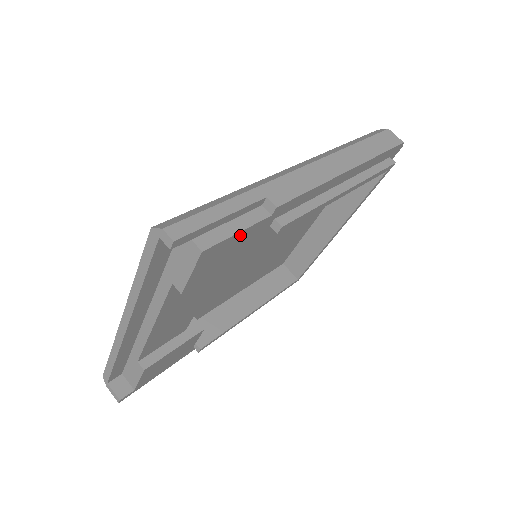
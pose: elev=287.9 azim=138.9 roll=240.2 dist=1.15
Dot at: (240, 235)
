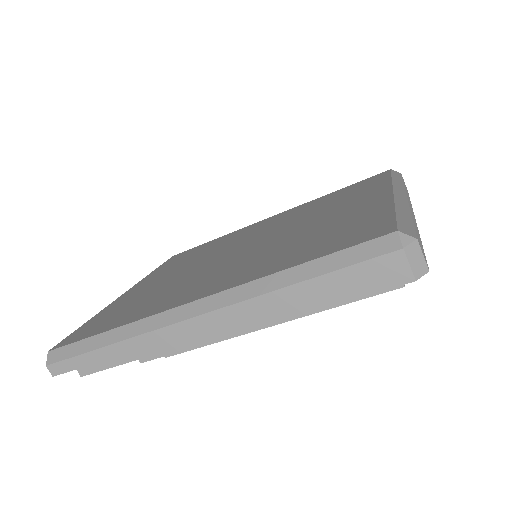
Dot at: (120, 362)
